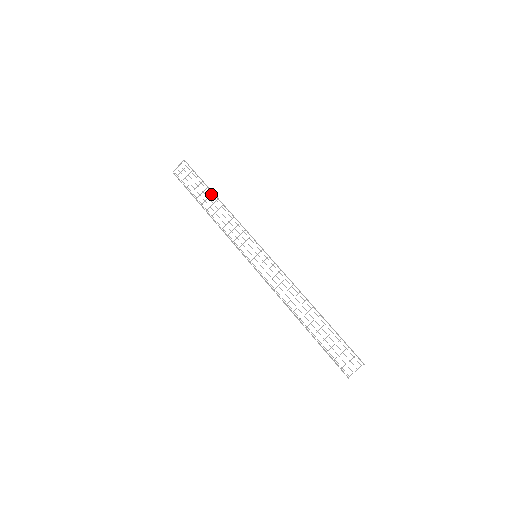
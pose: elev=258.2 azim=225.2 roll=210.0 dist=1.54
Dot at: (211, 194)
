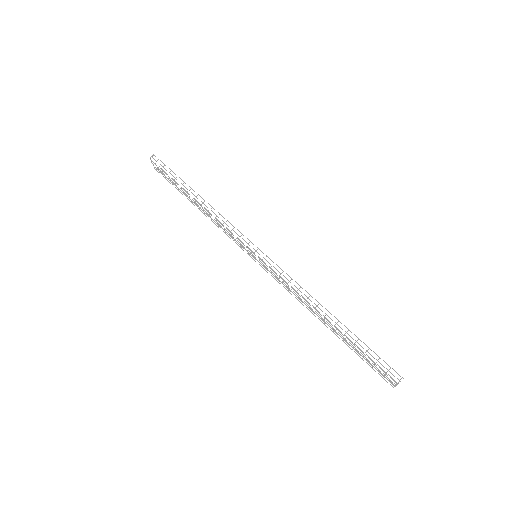
Dot at: (187, 193)
